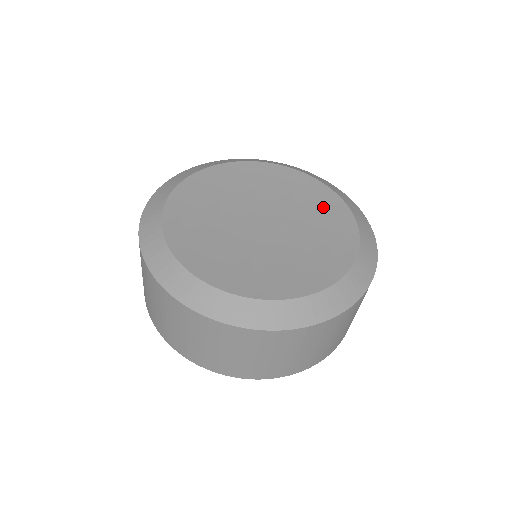
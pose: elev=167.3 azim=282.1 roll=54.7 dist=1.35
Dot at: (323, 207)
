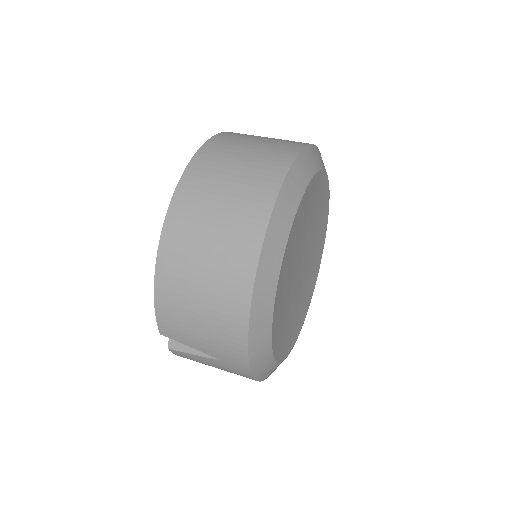
Dot at: (322, 207)
